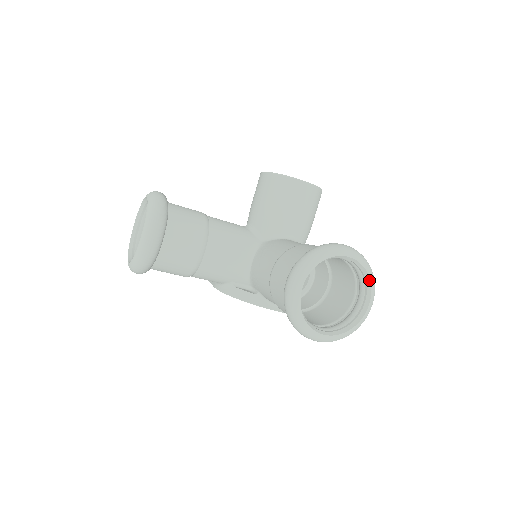
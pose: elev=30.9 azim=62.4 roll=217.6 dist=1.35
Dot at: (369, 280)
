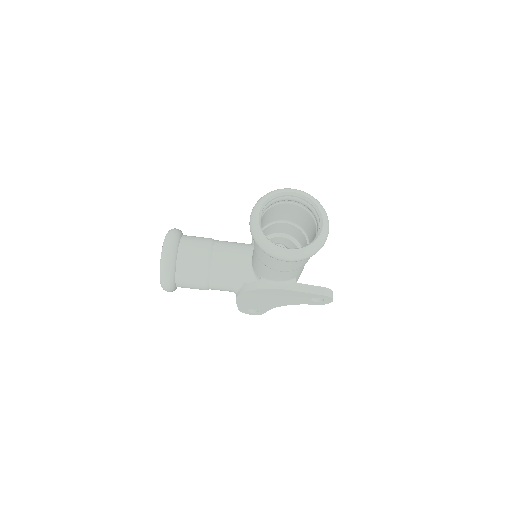
Dot at: (317, 206)
